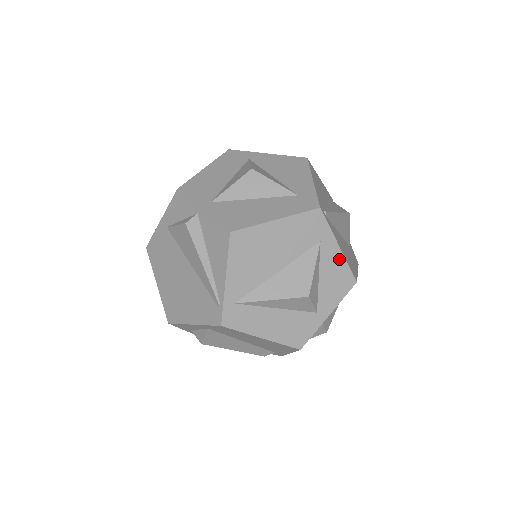
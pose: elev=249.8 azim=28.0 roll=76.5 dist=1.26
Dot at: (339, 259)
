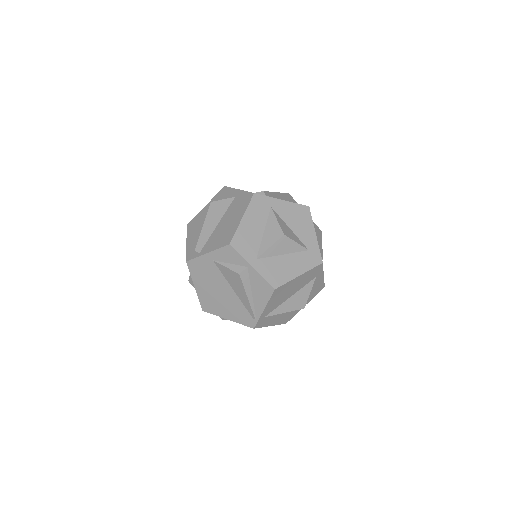
Dot at: (321, 281)
